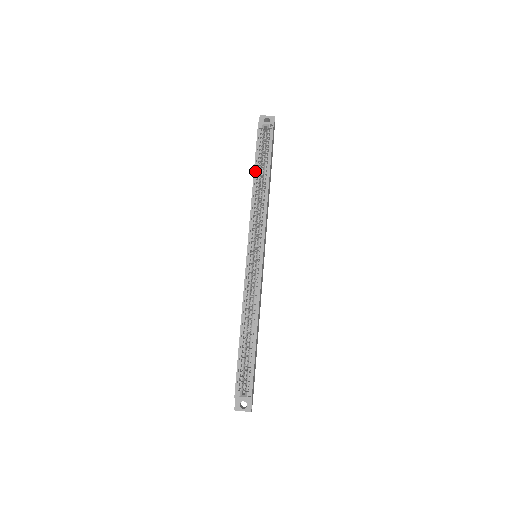
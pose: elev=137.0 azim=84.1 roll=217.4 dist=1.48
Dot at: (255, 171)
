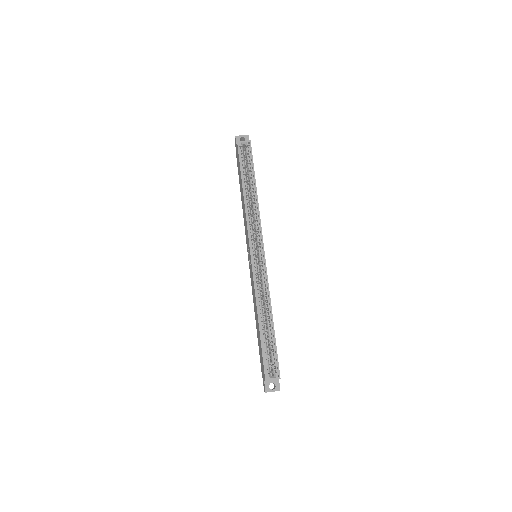
Dot at: (243, 183)
